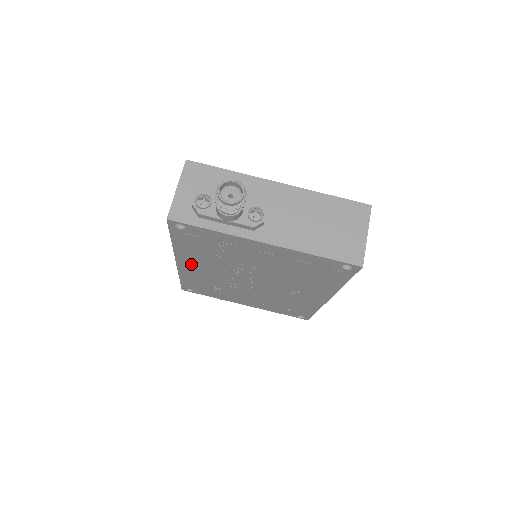
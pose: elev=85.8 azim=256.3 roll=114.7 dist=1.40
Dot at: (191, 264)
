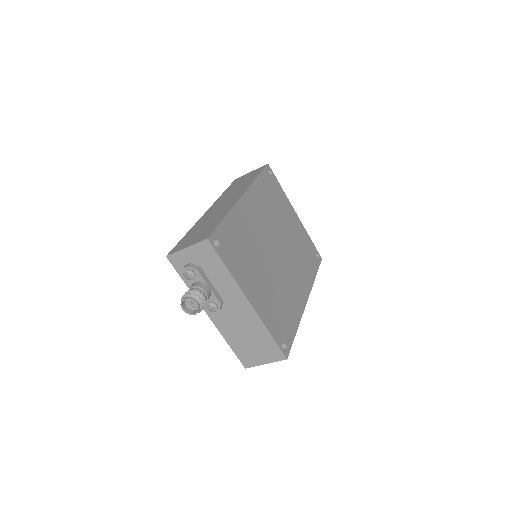
Dot at: occluded
